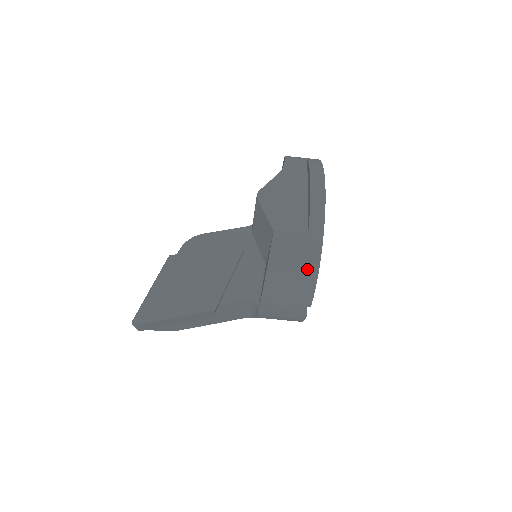
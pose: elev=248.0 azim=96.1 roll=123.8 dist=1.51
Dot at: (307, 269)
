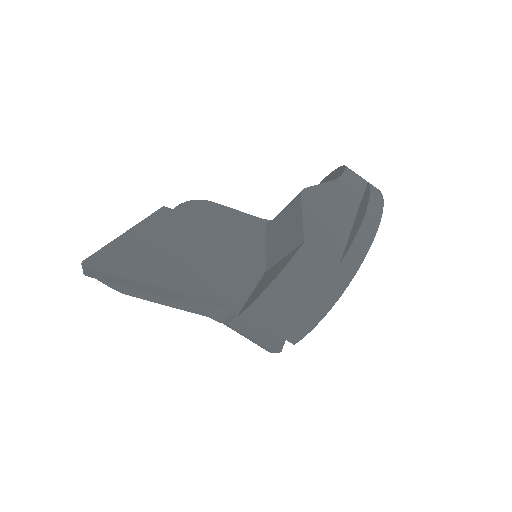
Dot at: (317, 303)
